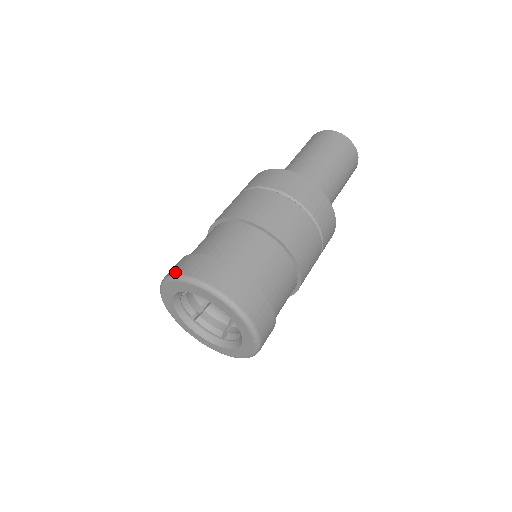
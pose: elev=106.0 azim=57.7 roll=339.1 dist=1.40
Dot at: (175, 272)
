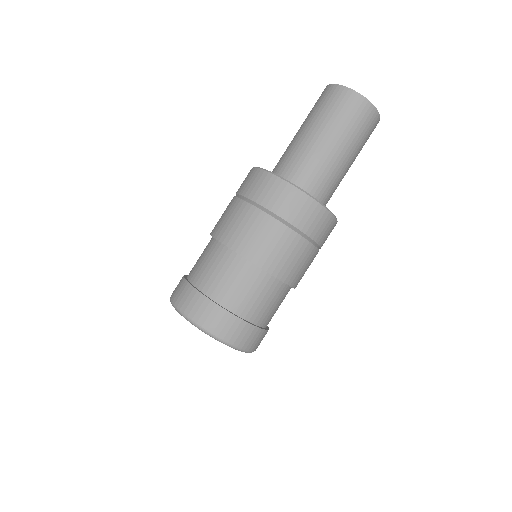
Dot at: (187, 313)
